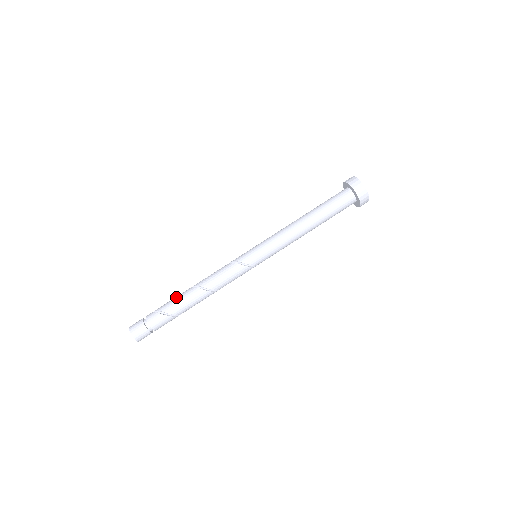
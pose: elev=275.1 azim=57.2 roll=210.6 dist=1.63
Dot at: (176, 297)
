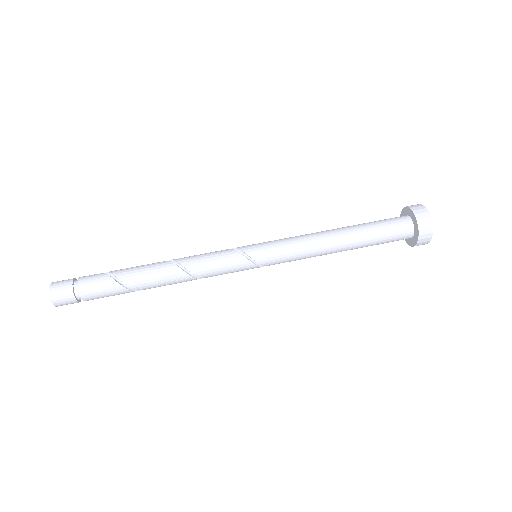
Dot at: occluded
